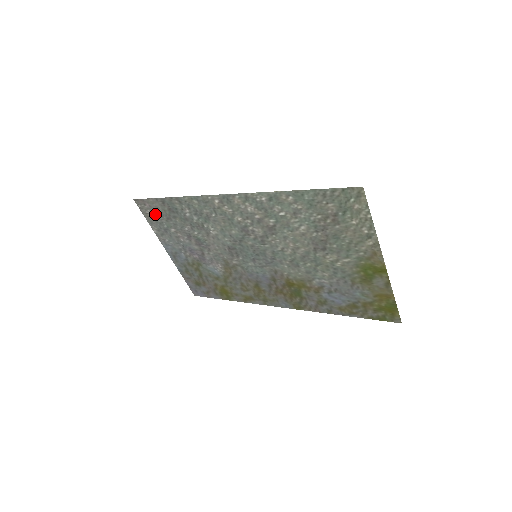
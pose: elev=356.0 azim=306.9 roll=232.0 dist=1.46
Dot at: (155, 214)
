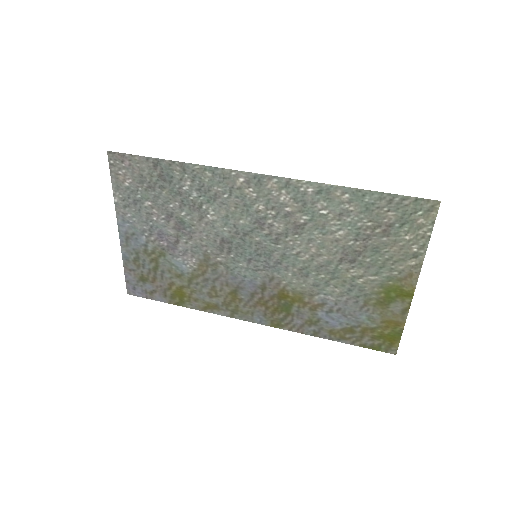
Dot at: (132, 177)
